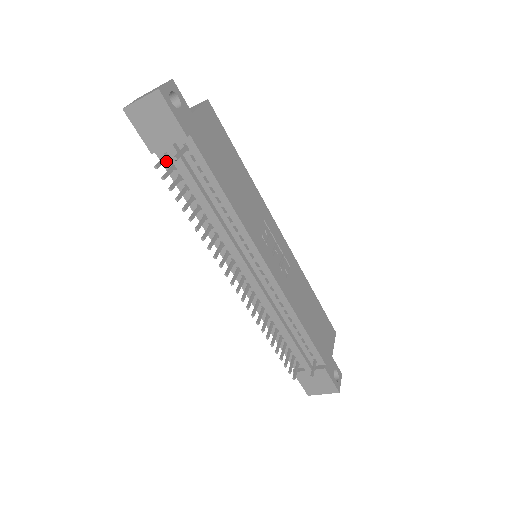
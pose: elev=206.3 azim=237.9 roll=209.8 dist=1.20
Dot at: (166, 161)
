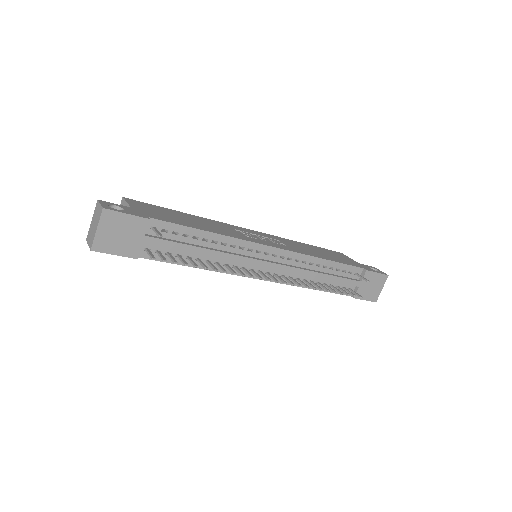
Dot at: occluded
